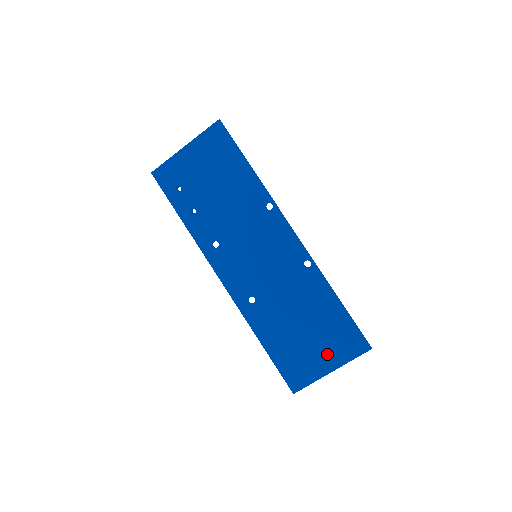
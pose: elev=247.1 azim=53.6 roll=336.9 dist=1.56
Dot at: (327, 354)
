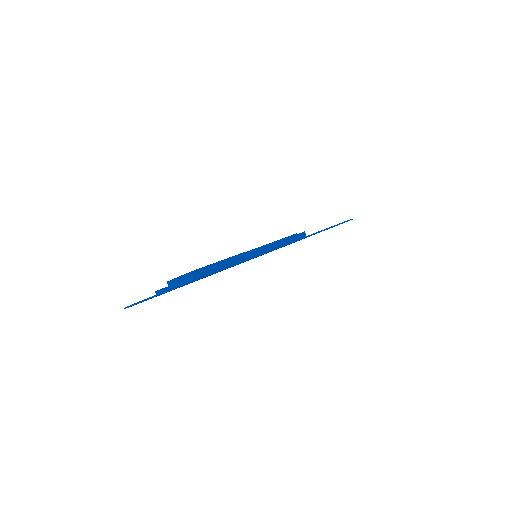
Dot at: occluded
